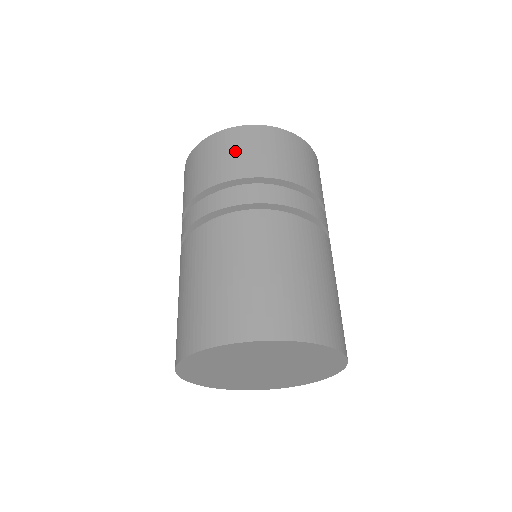
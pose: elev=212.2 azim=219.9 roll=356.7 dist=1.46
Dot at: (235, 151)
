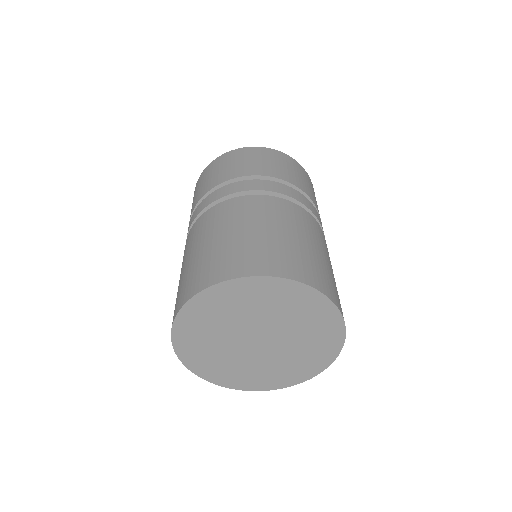
Dot at: (291, 169)
